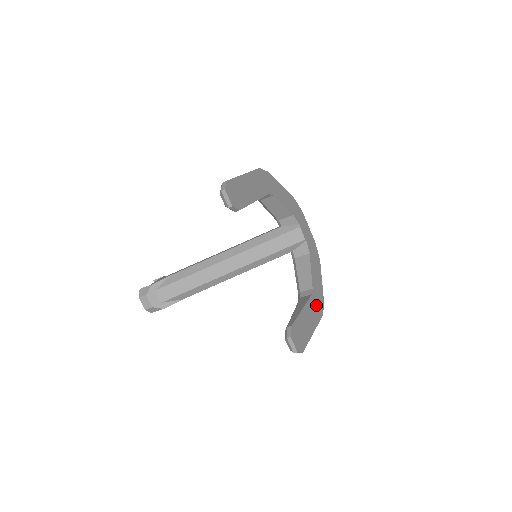
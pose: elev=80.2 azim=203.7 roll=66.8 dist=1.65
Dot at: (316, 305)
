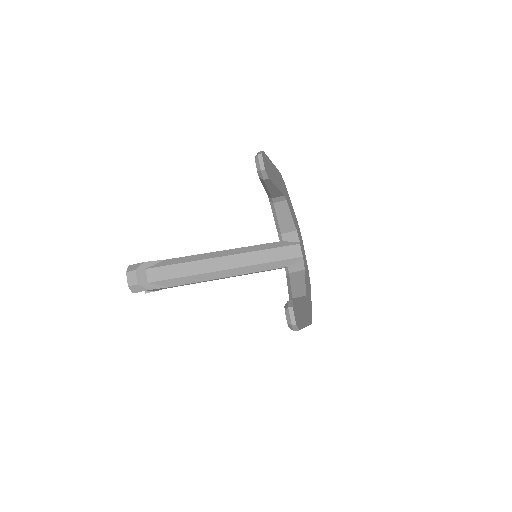
Dot at: (308, 310)
